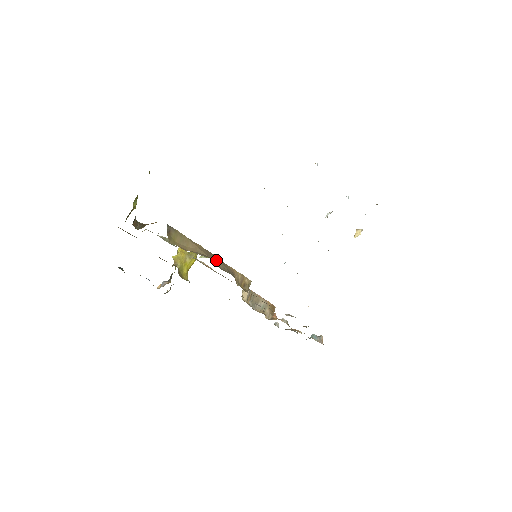
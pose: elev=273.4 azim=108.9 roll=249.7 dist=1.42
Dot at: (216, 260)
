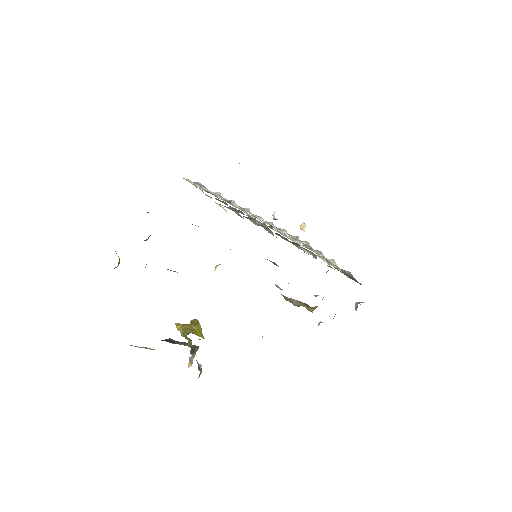
Dot at: occluded
